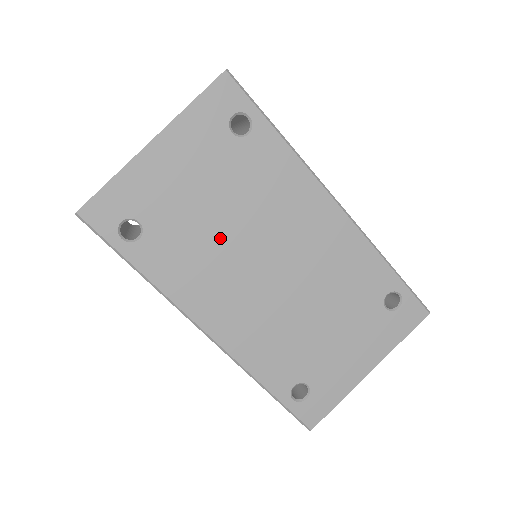
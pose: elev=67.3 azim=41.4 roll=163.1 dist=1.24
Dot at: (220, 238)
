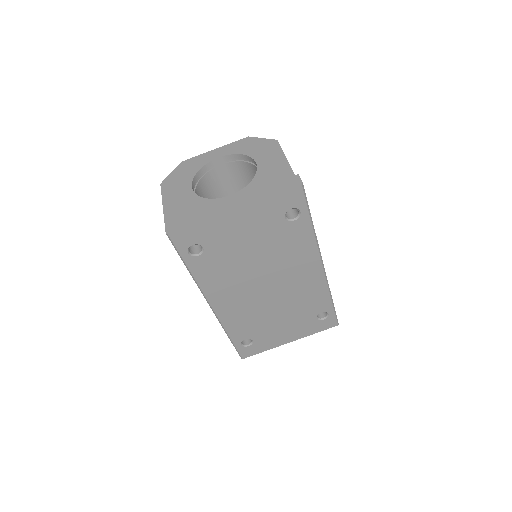
Dot at: (246, 266)
